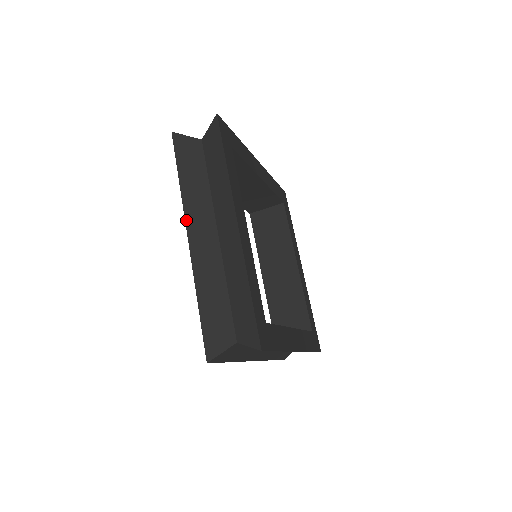
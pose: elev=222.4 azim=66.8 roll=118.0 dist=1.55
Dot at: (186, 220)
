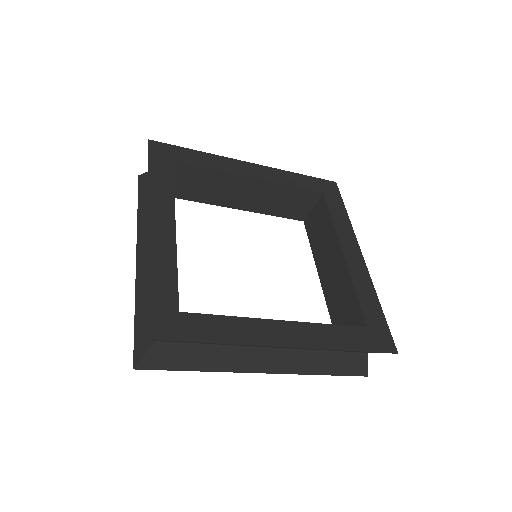
Dot at: (137, 241)
